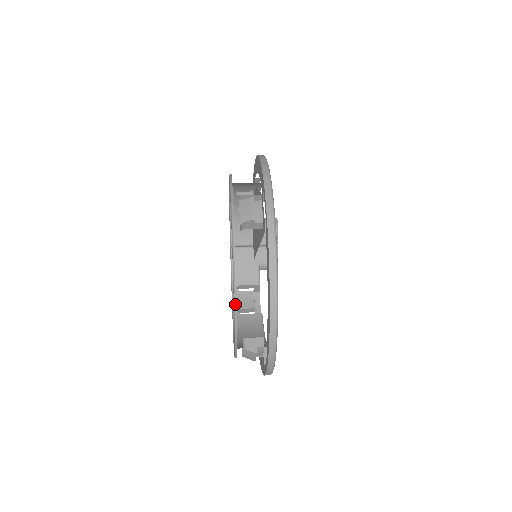
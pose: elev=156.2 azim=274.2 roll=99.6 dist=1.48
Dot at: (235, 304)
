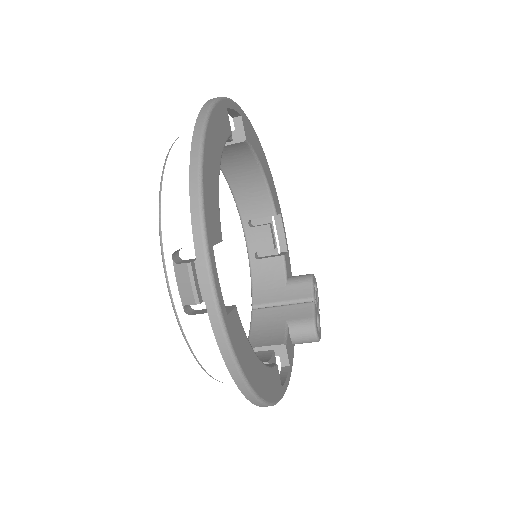
Dot at: (161, 180)
